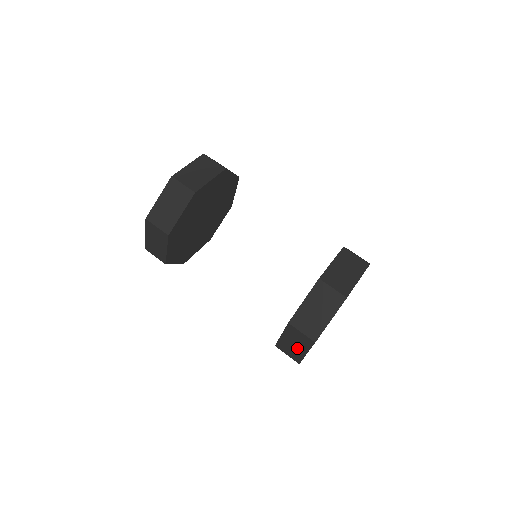
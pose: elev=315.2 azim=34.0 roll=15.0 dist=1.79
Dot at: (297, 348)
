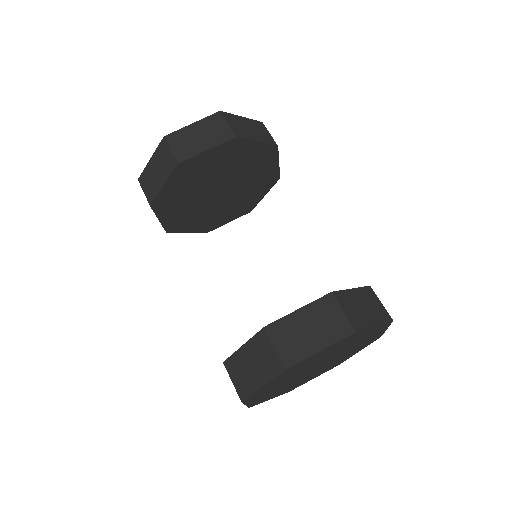
Dot at: (253, 373)
